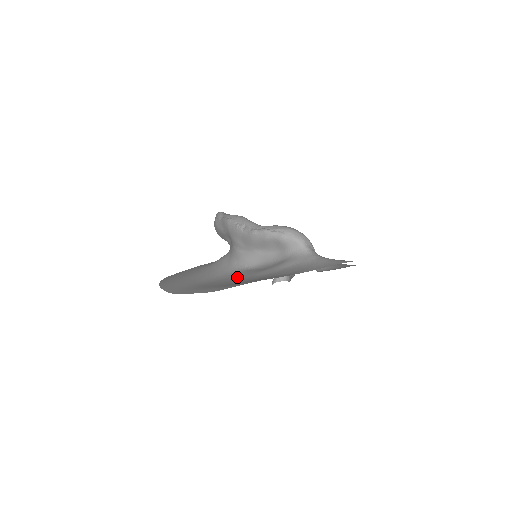
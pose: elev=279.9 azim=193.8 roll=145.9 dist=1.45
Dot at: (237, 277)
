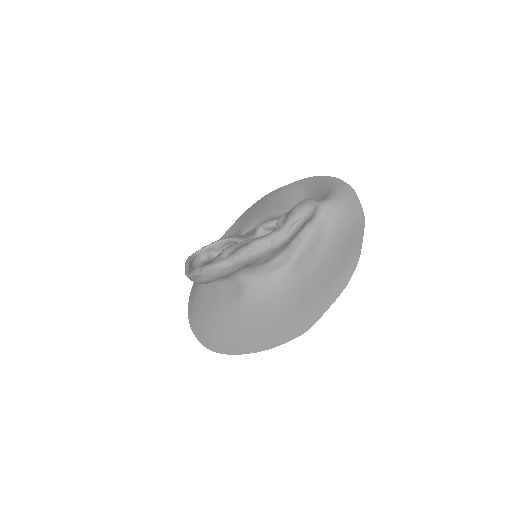
Dot at: (308, 270)
